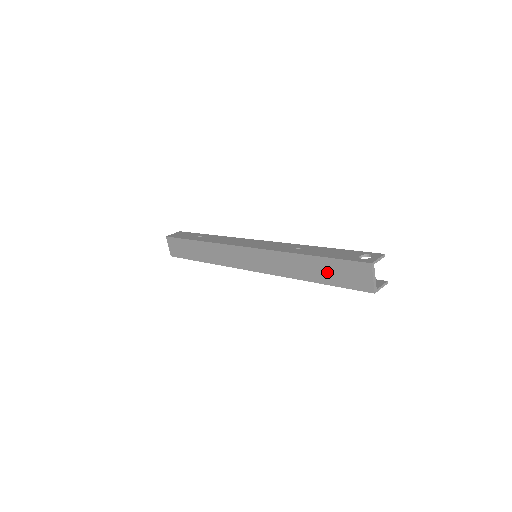
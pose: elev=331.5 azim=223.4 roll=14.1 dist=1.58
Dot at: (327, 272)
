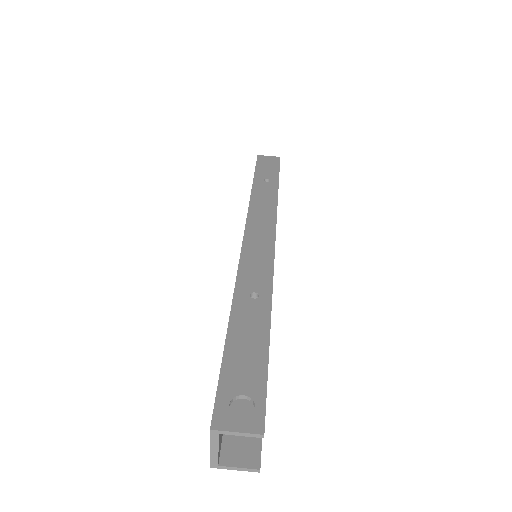
Dot at: occluded
